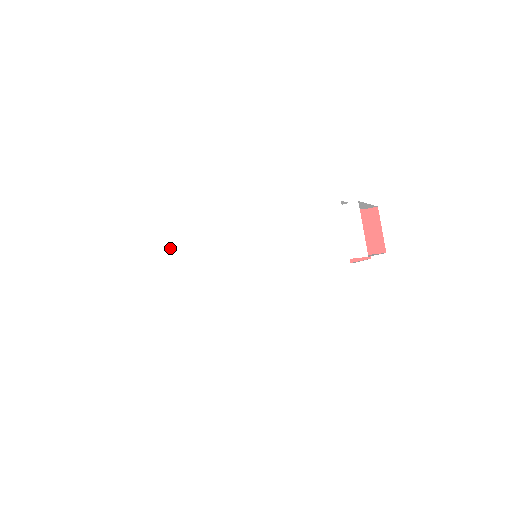
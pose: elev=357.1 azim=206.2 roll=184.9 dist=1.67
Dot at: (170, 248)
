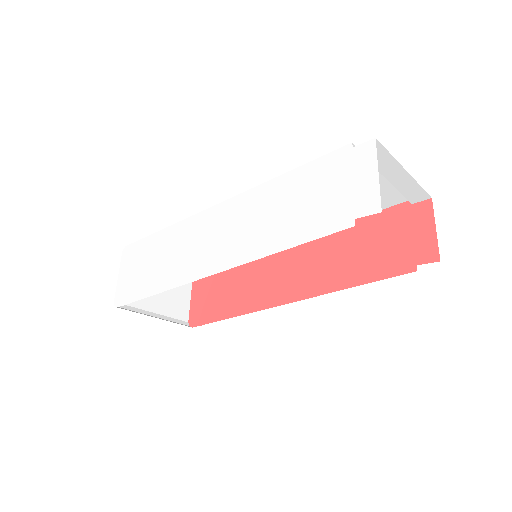
Dot at: (155, 235)
